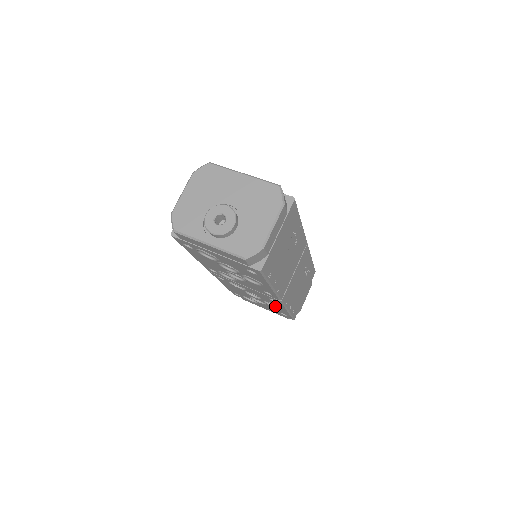
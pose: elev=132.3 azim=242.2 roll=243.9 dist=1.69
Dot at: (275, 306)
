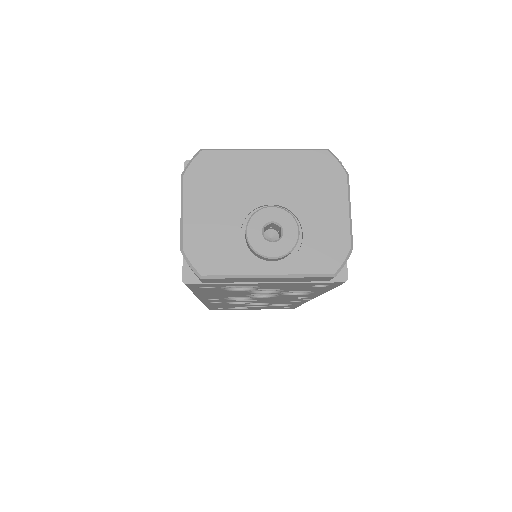
Dot at: (281, 304)
